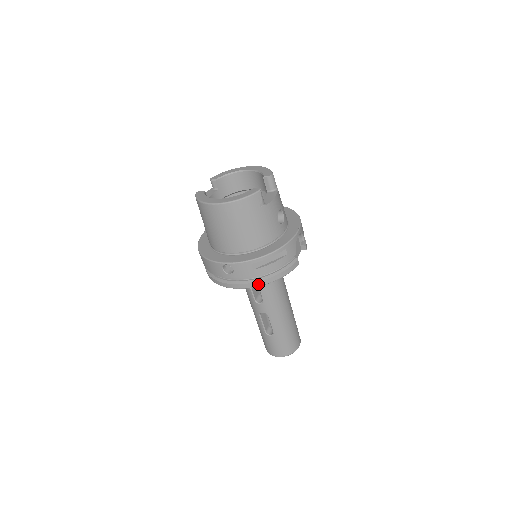
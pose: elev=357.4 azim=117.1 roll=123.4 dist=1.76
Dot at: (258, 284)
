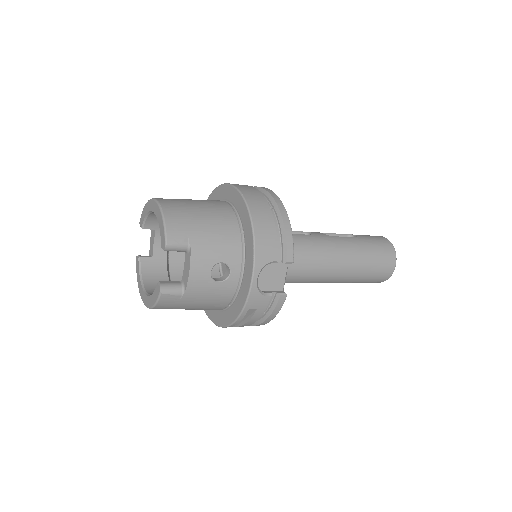
Dot at: occluded
